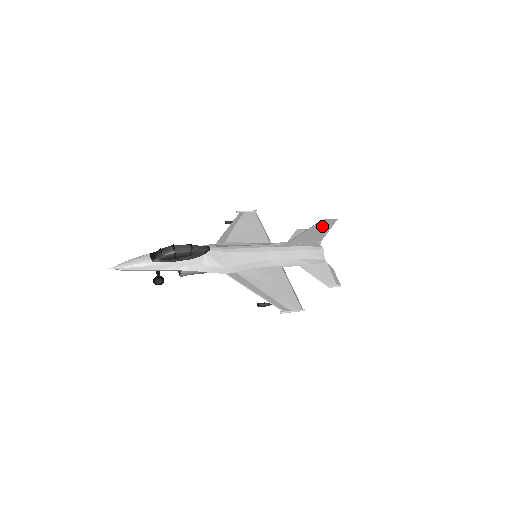
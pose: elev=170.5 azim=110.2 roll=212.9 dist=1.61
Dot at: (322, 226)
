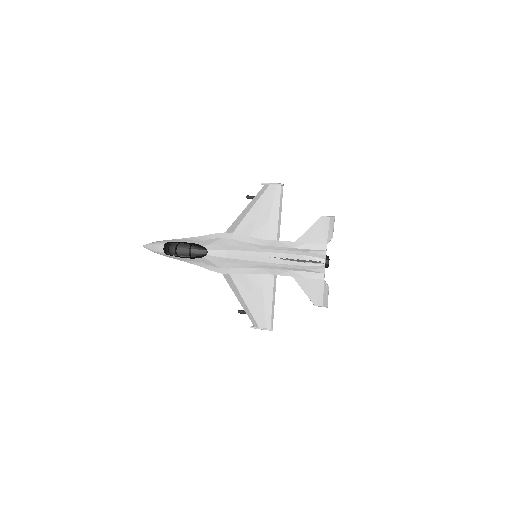
Dot at: occluded
